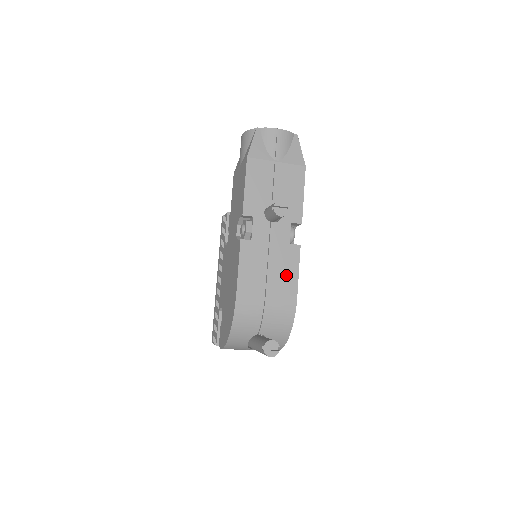
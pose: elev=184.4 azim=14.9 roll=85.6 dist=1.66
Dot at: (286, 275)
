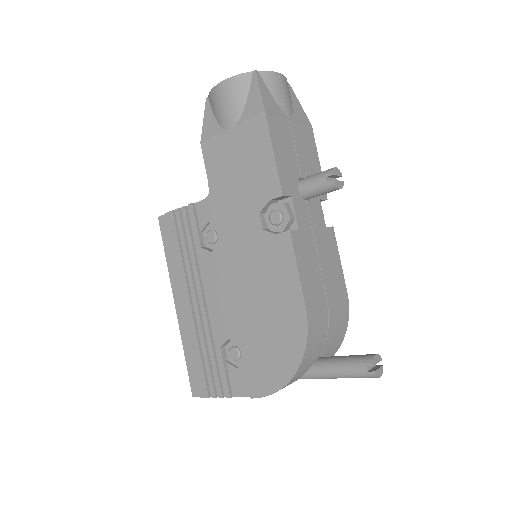
Dot at: (334, 268)
